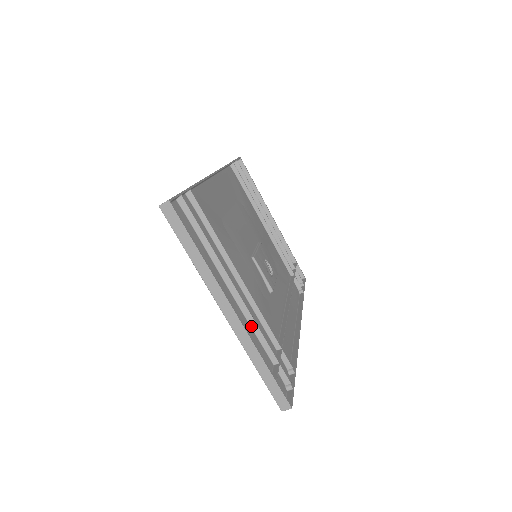
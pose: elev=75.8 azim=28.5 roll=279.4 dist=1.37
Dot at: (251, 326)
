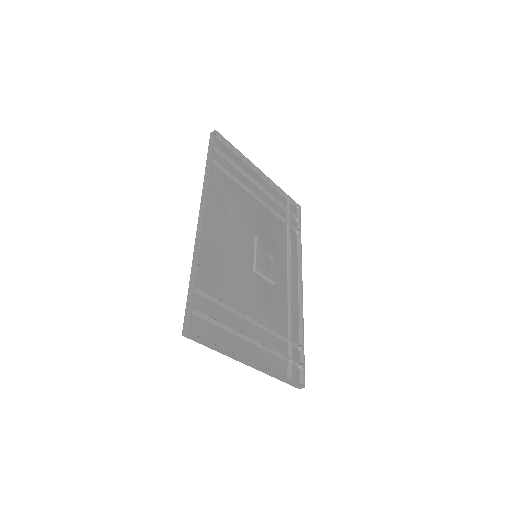
Dot at: (267, 350)
